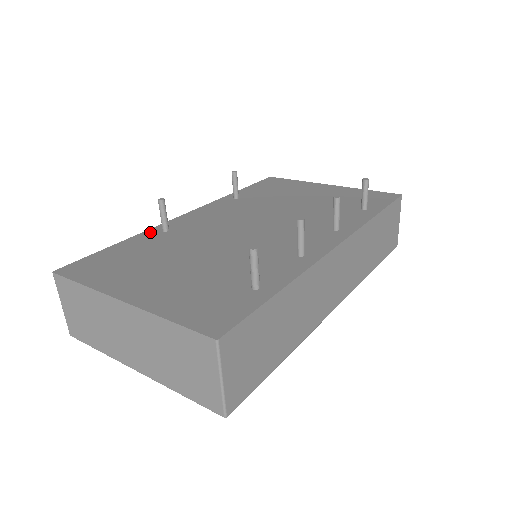
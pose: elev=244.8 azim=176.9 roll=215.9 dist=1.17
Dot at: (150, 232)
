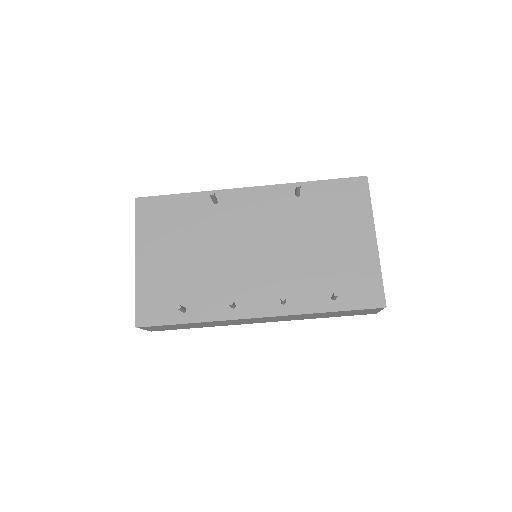
Dot at: (207, 196)
